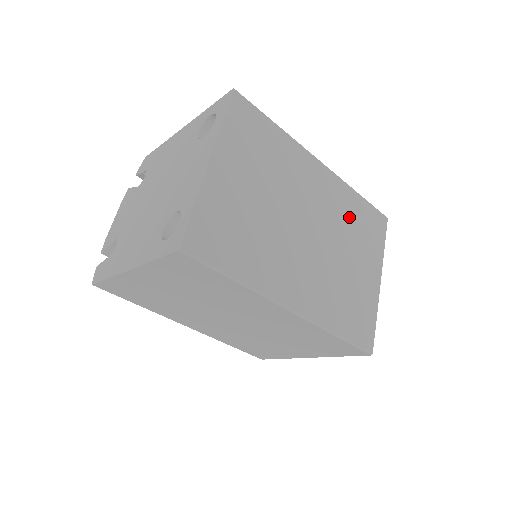
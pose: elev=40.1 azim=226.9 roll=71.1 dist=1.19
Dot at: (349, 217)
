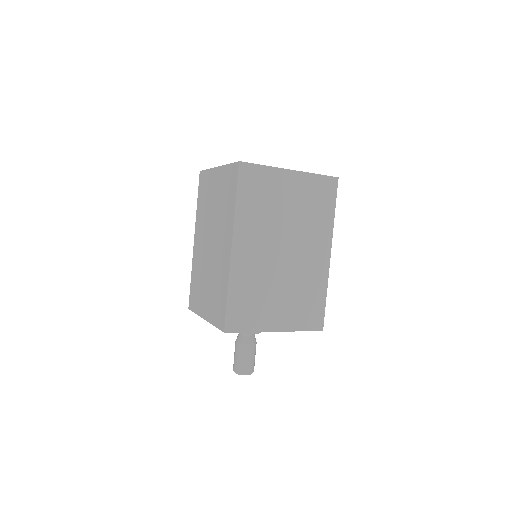
Dot at: (307, 289)
